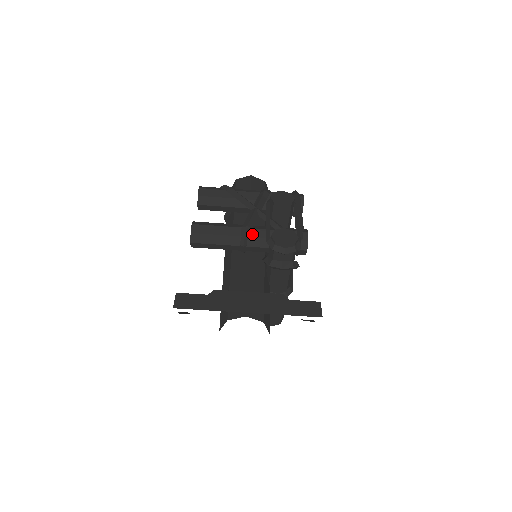
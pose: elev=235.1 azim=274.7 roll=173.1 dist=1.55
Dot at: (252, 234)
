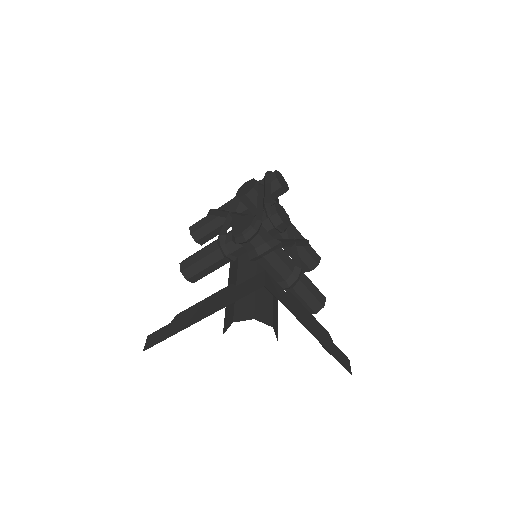
Dot at: (227, 240)
